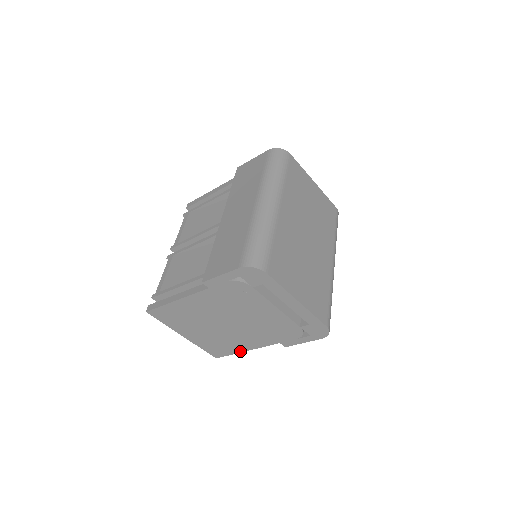
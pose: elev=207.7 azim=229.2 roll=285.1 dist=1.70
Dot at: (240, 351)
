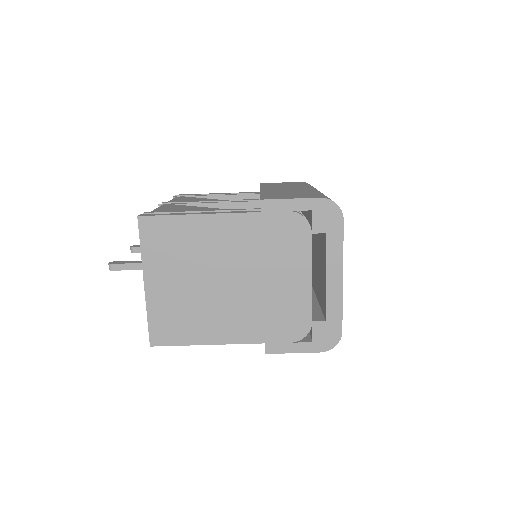
Dot at: (199, 342)
